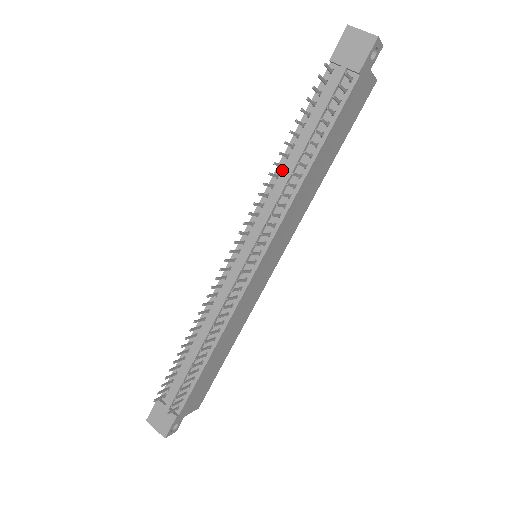
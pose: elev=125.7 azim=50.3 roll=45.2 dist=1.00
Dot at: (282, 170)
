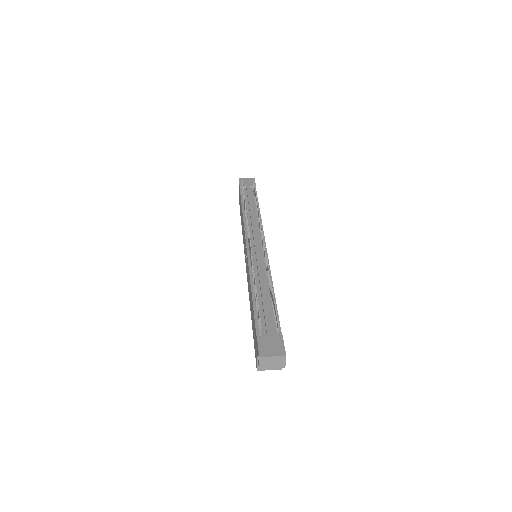
Dot at: occluded
